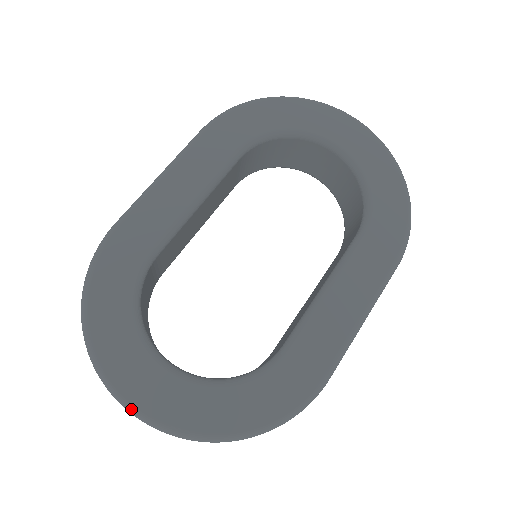
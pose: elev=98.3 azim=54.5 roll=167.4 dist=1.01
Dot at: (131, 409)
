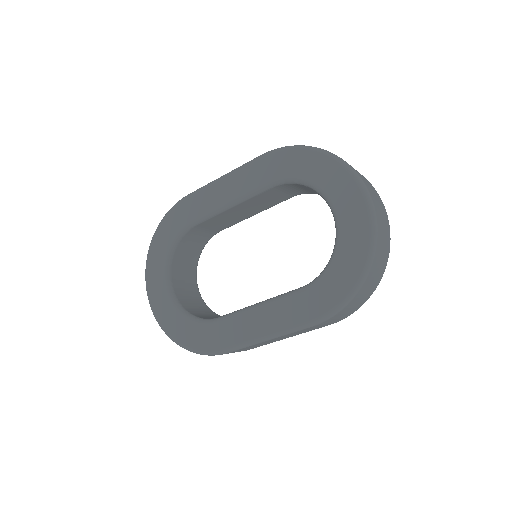
Dot at: (147, 293)
